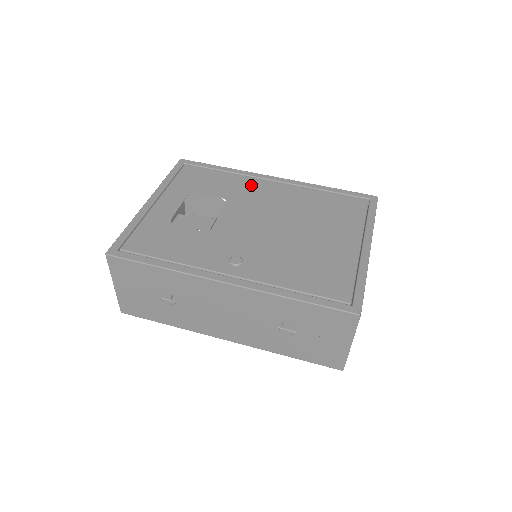
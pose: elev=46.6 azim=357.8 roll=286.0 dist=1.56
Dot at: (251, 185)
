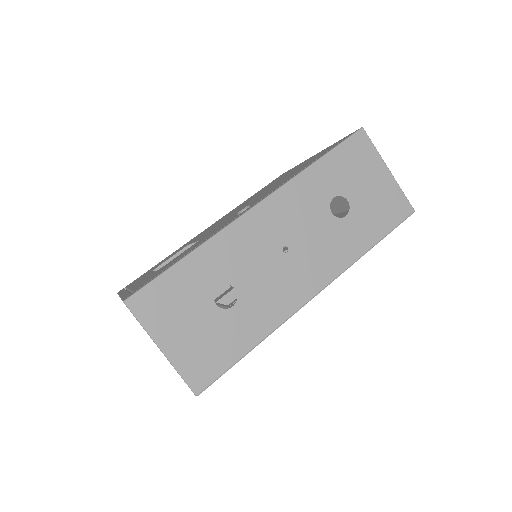
Dot at: (194, 238)
